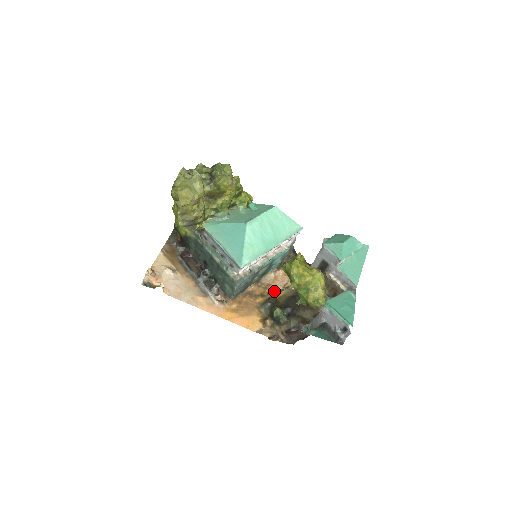
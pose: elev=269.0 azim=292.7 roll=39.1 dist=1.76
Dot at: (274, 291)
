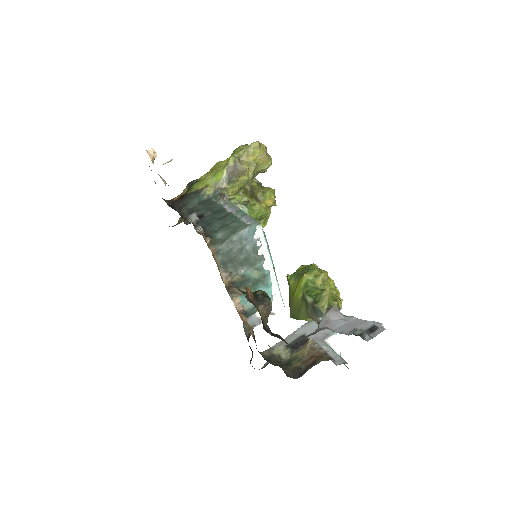
Dot at: occluded
